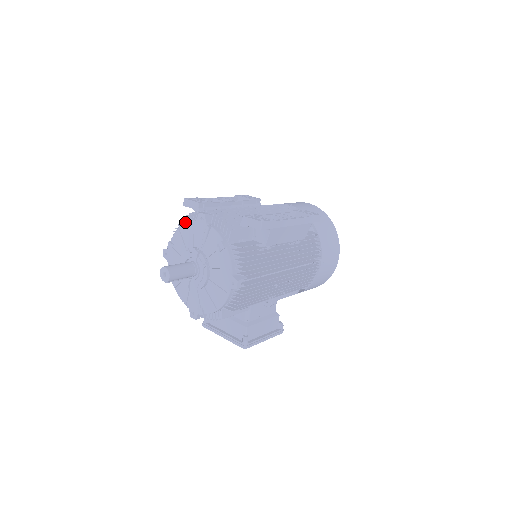
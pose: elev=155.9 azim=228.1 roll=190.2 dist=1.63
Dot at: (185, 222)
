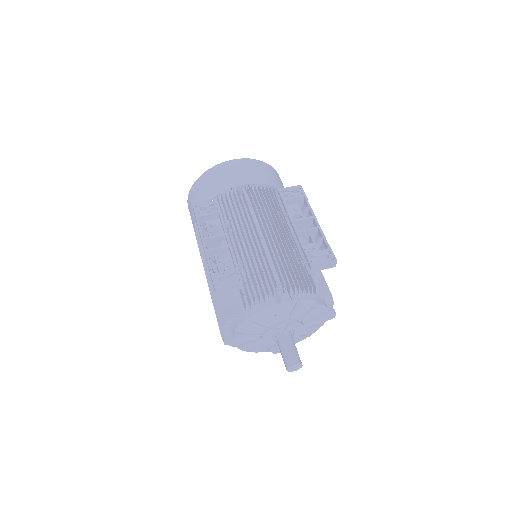
Dot at: (258, 313)
